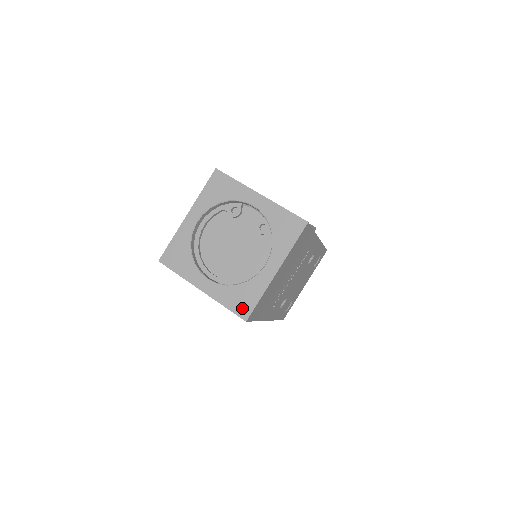
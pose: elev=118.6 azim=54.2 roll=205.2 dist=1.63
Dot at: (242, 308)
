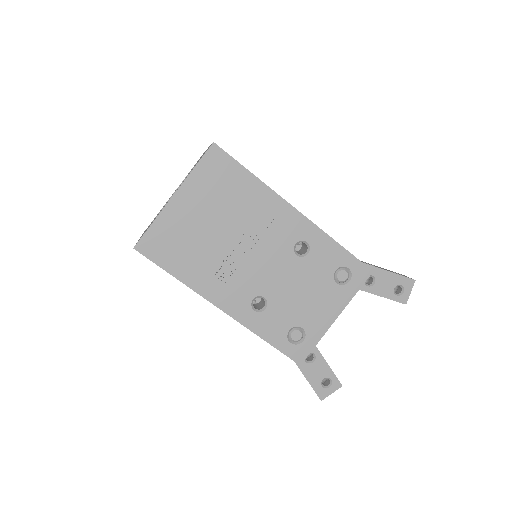
Dot at: occluded
